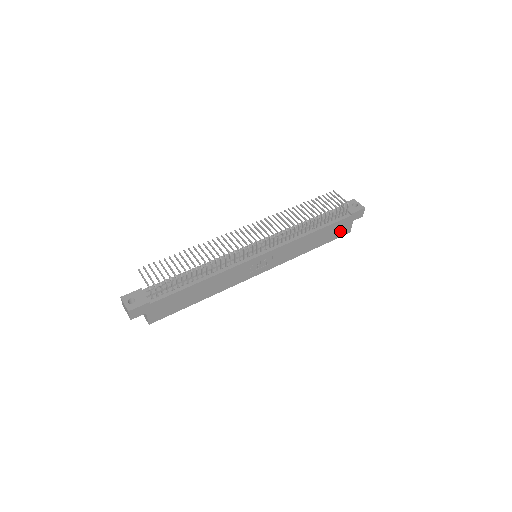
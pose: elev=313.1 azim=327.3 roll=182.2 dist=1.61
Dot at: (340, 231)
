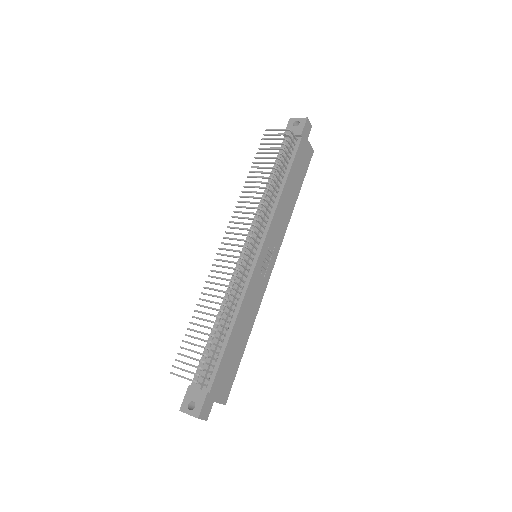
Dot at: (305, 159)
